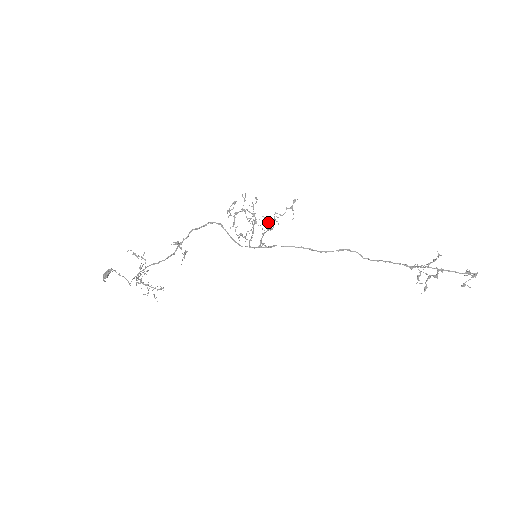
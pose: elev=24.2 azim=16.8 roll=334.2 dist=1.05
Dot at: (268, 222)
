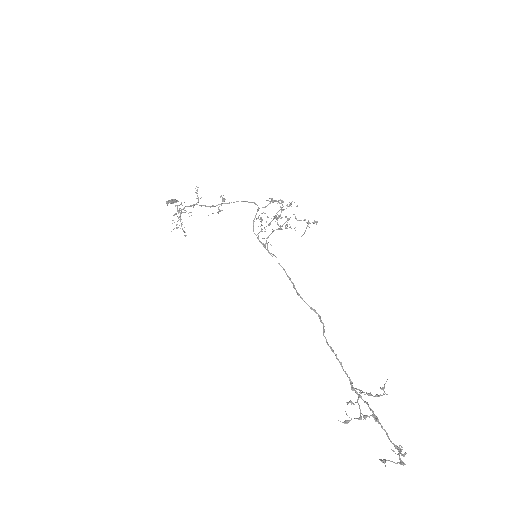
Dot at: occluded
